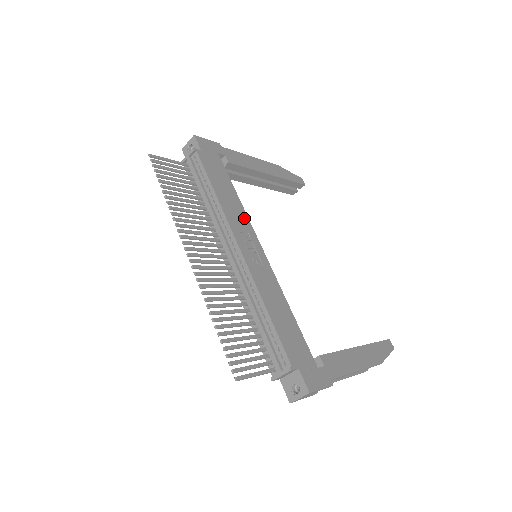
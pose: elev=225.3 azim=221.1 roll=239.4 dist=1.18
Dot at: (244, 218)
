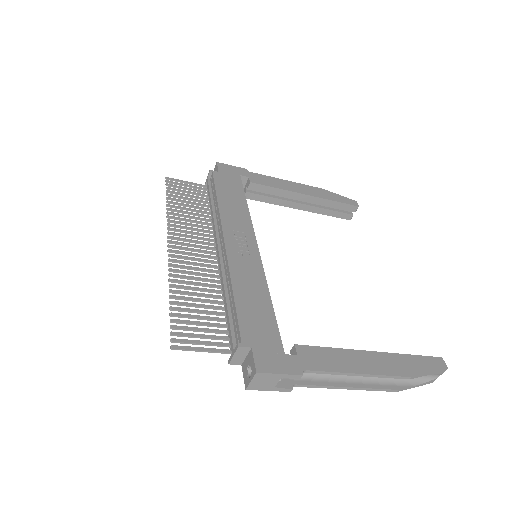
Dot at: (246, 221)
